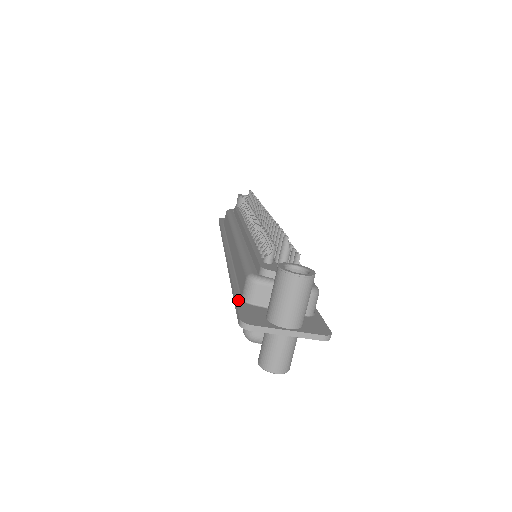
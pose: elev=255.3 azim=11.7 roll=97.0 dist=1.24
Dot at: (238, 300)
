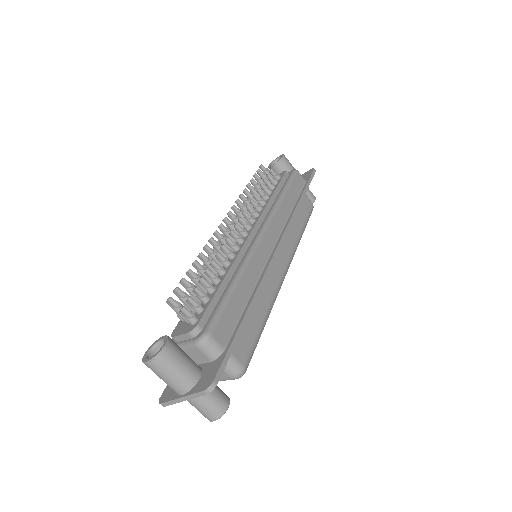
Dot at: occluded
